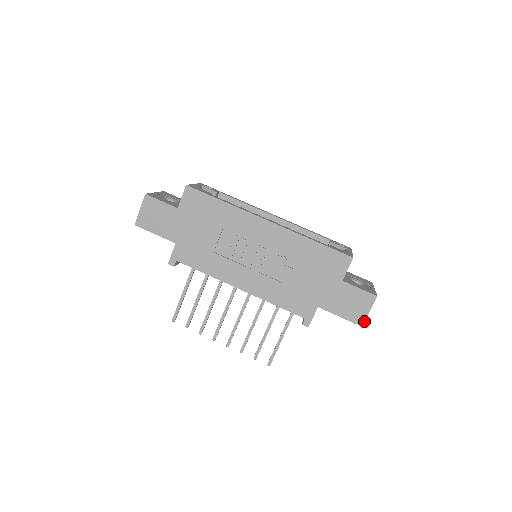
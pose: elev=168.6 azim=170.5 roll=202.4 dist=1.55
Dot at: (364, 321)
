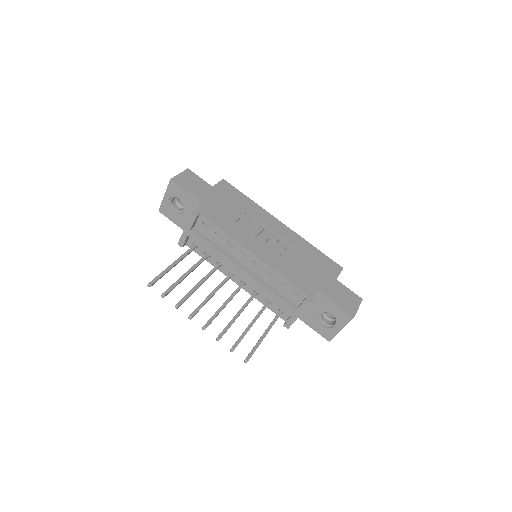
Dot at: (355, 314)
